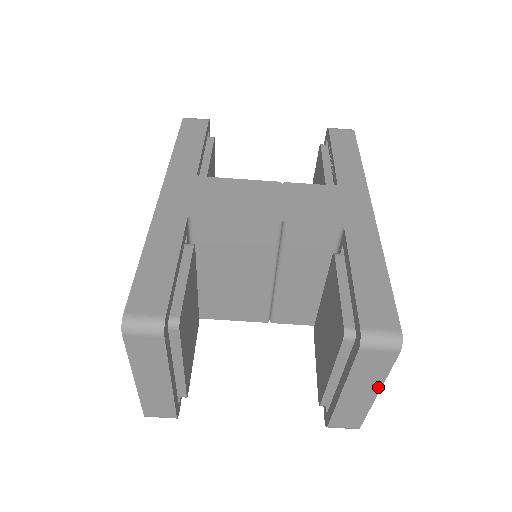
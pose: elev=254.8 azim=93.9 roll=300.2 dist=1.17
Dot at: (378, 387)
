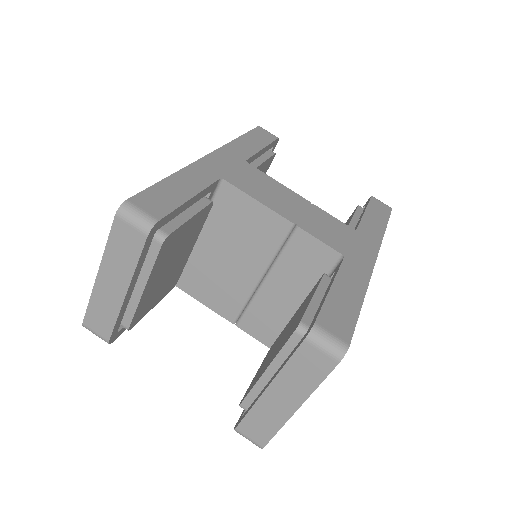
Dot at: (302, 399)
